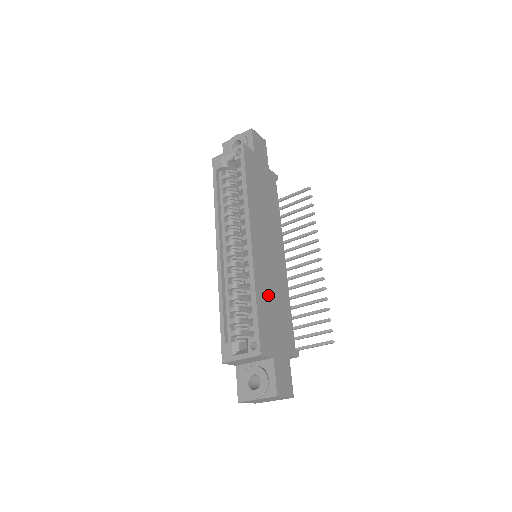
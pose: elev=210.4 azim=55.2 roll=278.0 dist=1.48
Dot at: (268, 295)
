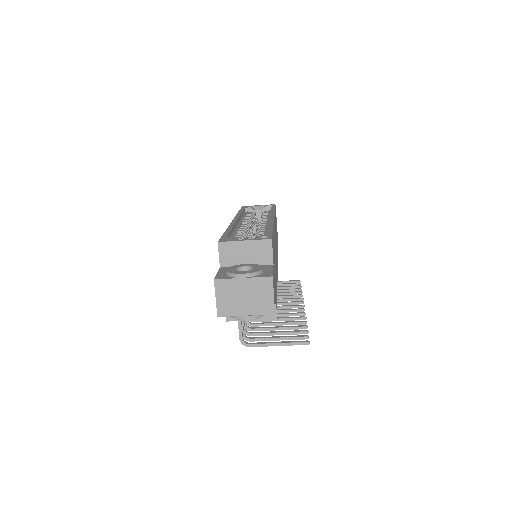
Dot at: (274, 249)
